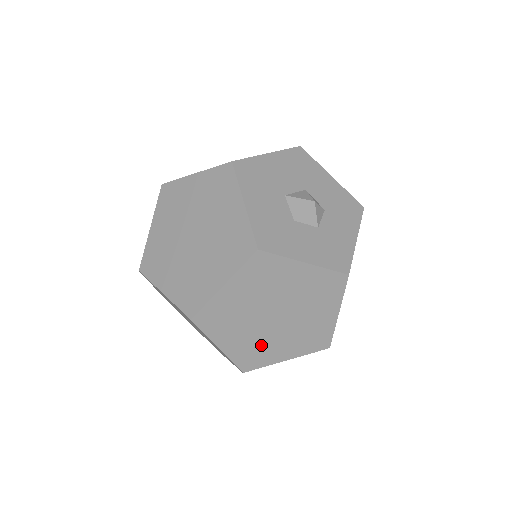
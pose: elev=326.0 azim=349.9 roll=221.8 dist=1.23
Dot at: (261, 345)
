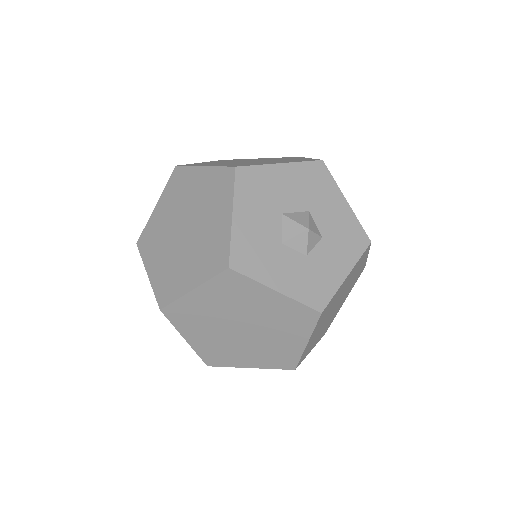
Dot at: (226, 349)
